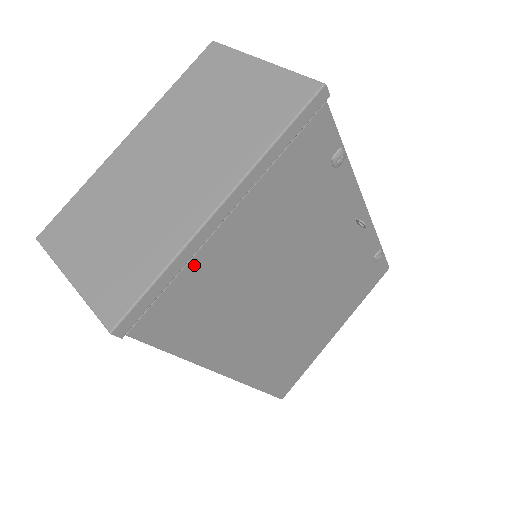
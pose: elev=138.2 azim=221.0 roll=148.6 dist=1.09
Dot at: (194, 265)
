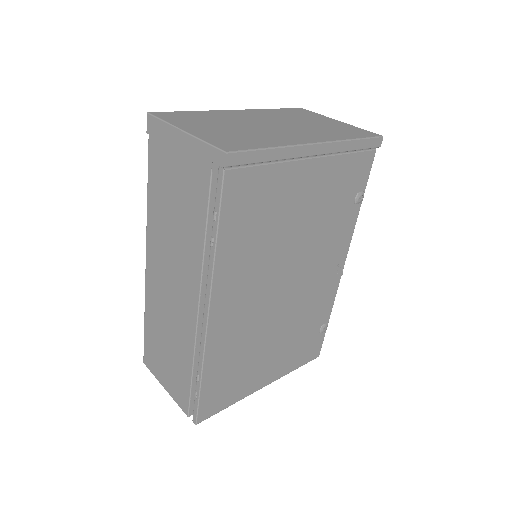
Dot at: (280, 169)
